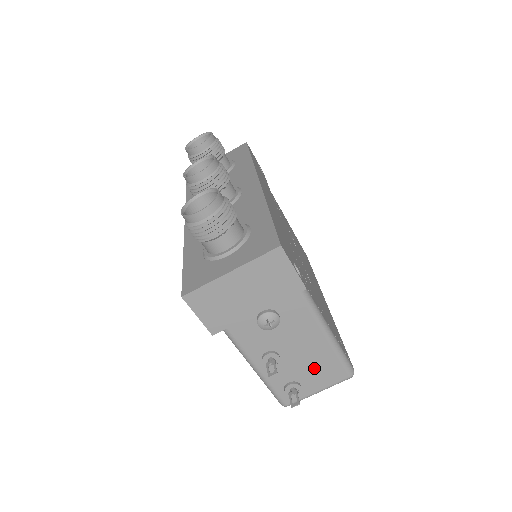
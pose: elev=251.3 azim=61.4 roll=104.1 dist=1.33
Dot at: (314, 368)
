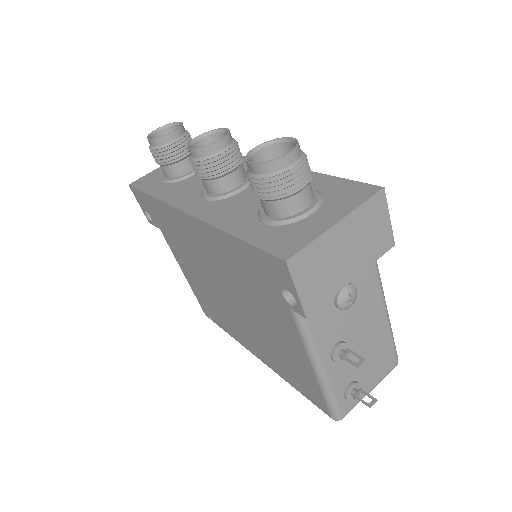
Dot at: (372, 358)
